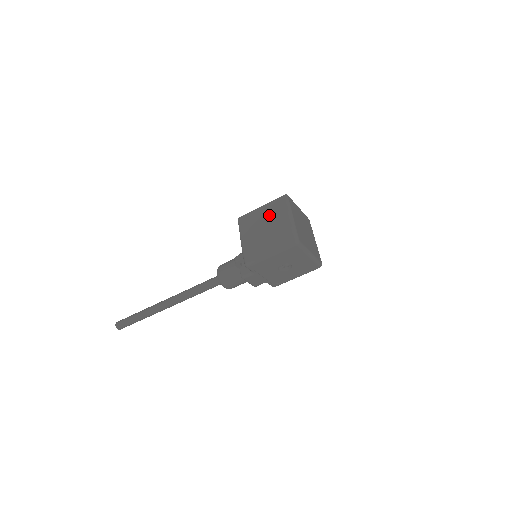
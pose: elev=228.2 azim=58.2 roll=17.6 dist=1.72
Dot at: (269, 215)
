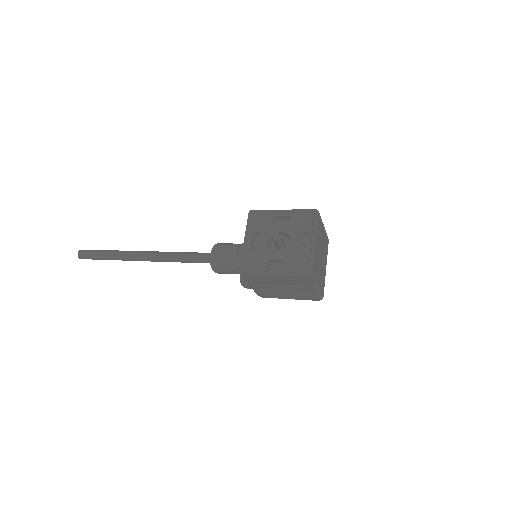
Dot at: (287, 283)
